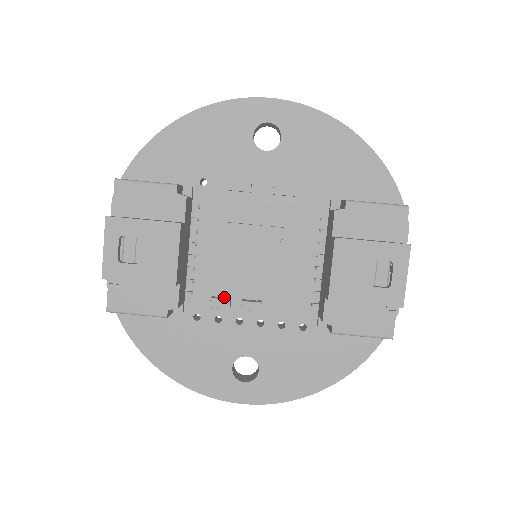
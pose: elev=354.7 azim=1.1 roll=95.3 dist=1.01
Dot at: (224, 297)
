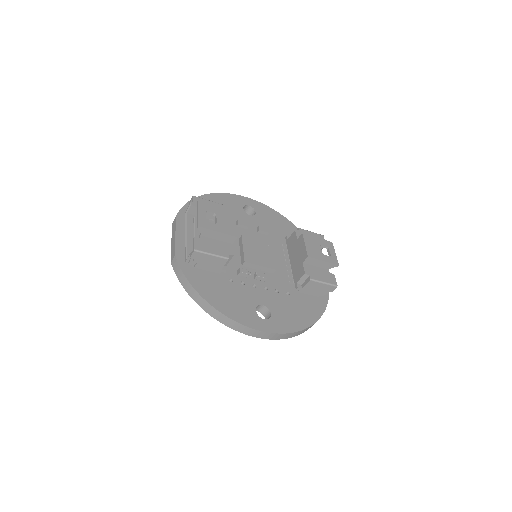
Dot at: occluded
